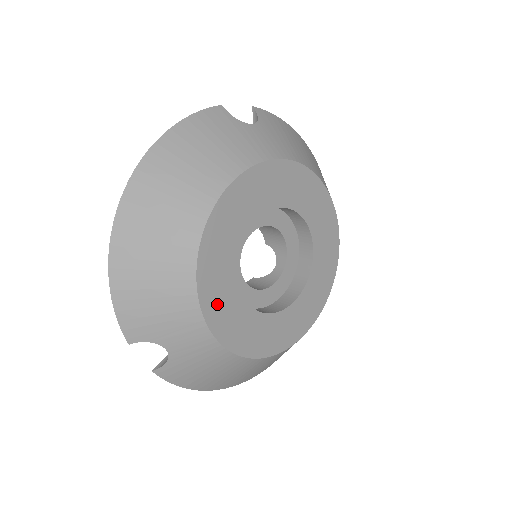
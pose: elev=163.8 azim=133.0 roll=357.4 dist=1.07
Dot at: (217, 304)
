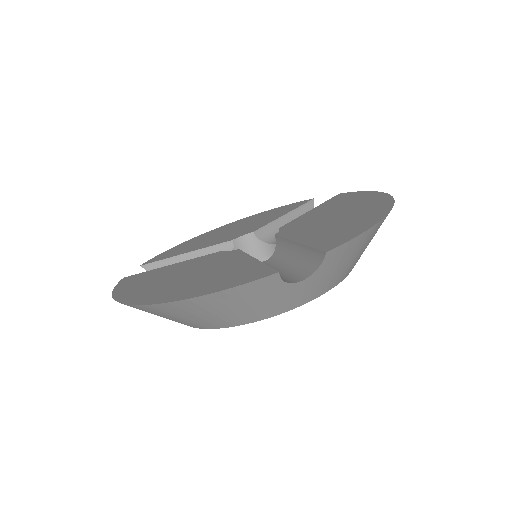
Dot at: occluded
